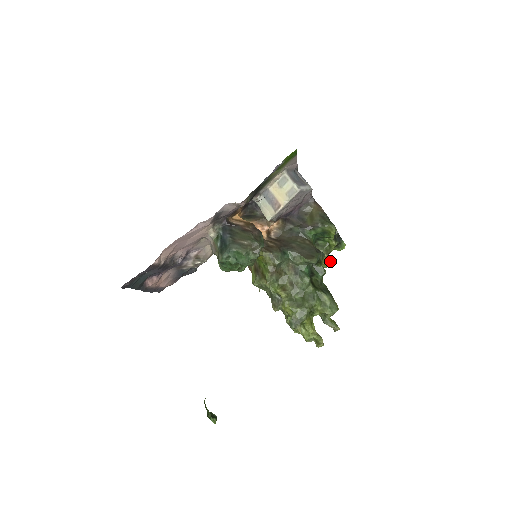
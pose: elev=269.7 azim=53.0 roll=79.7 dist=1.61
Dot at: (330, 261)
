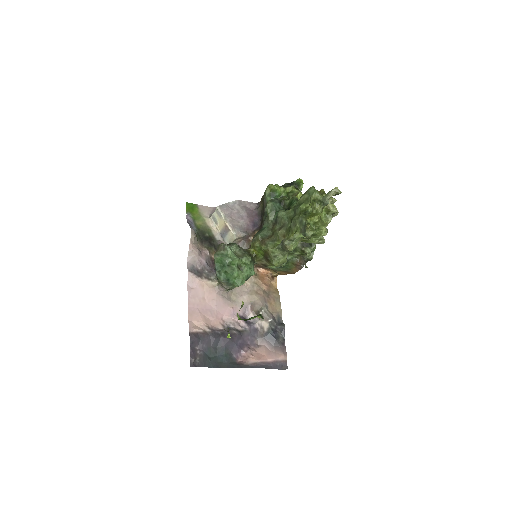
Dot at: (298, 193)
